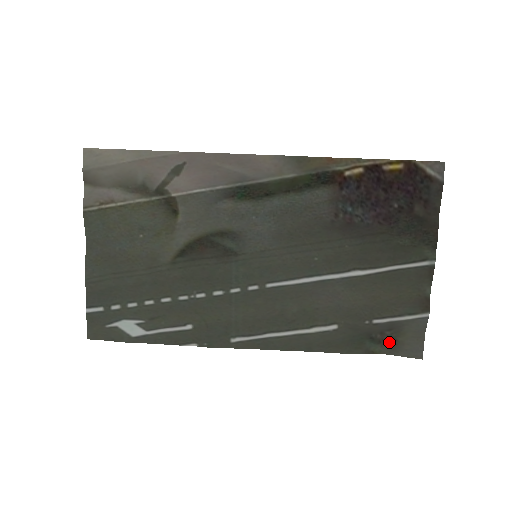
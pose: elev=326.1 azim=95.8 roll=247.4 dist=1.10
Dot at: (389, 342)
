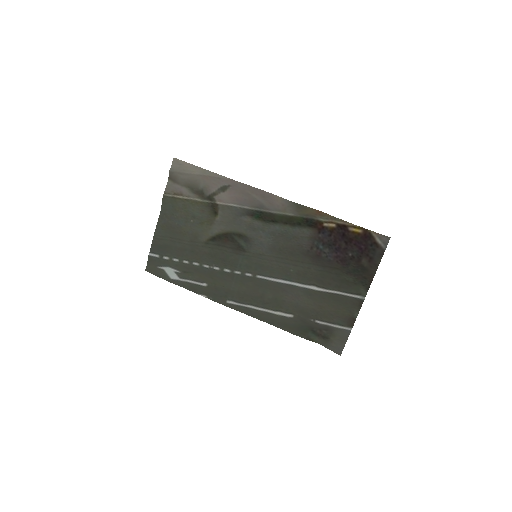
Dot at: (324, 337)
